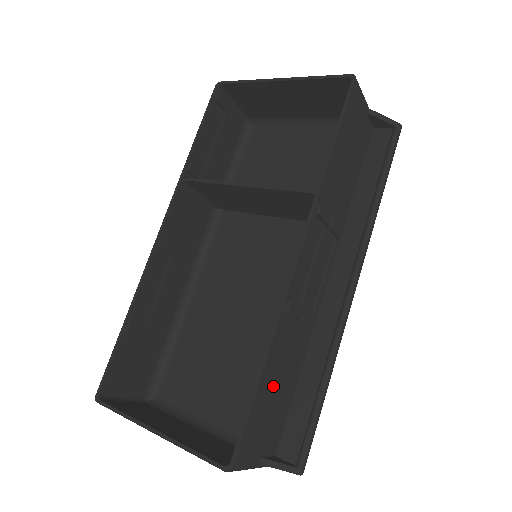
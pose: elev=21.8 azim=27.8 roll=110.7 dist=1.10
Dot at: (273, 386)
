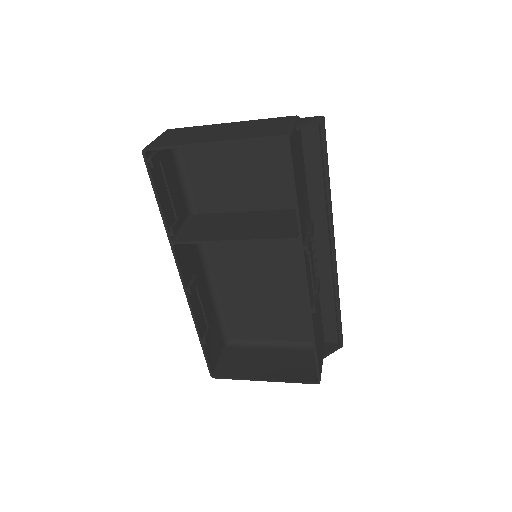
Dot at: (318, 335)
